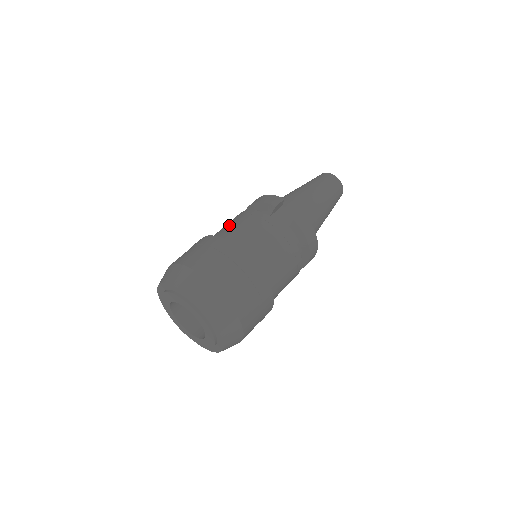
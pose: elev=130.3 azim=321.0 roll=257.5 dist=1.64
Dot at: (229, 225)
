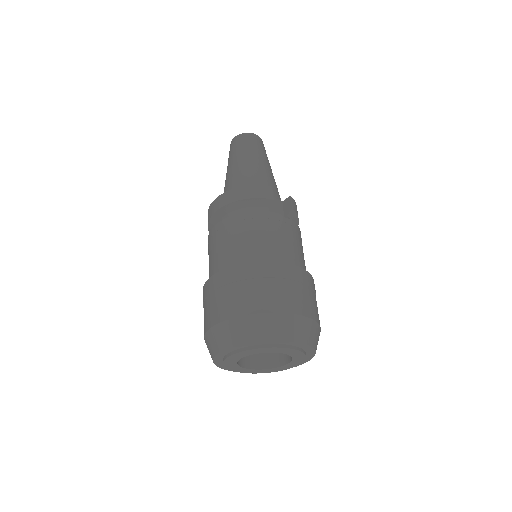
Dot at: (247, 239)
